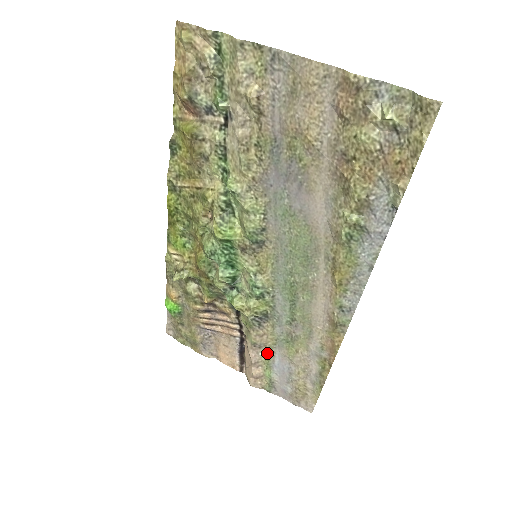
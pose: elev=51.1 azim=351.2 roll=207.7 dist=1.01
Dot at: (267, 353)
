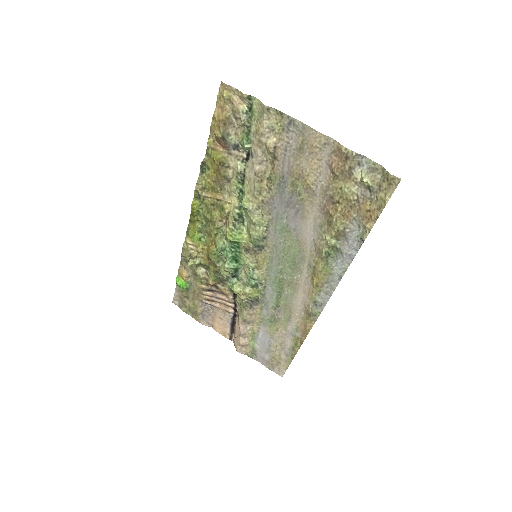
Dot at: (254, 328)
